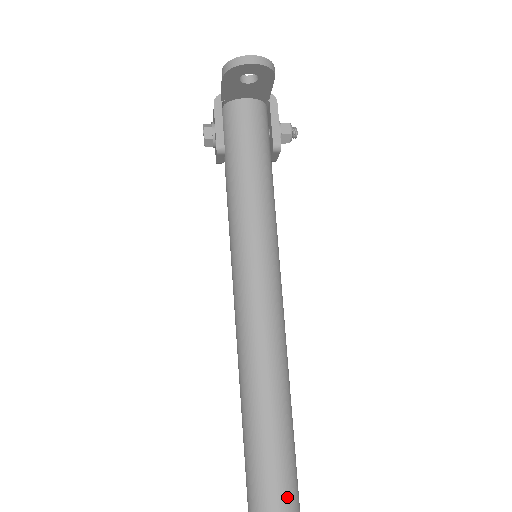
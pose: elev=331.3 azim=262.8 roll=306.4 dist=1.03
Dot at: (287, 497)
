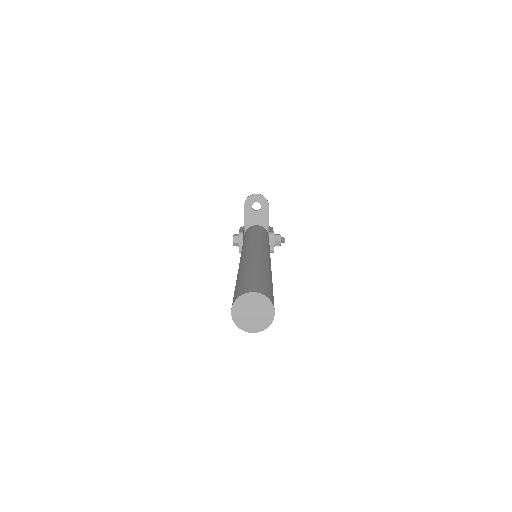
Dot at: (262, 289)
